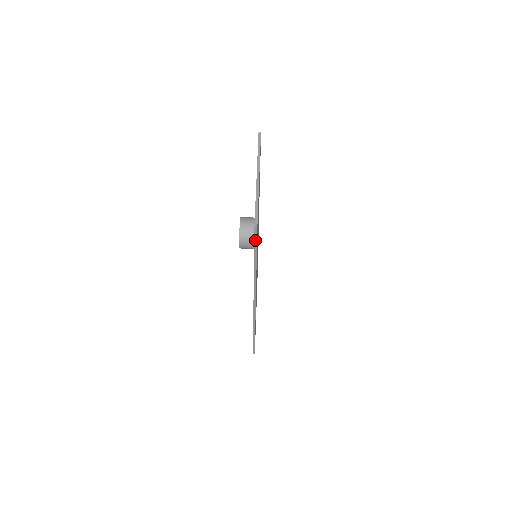
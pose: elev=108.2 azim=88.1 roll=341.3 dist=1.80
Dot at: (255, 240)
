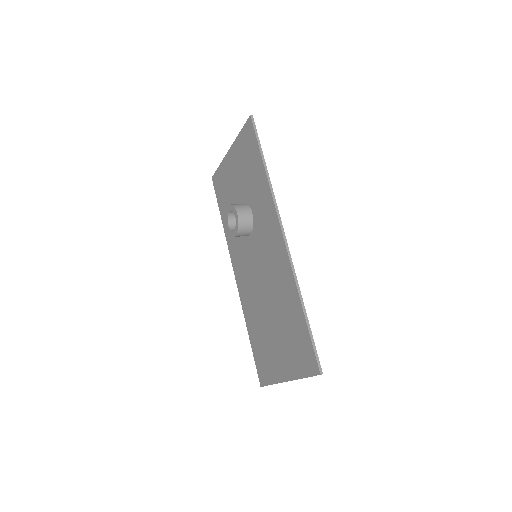
Dot at: (255, 131)
